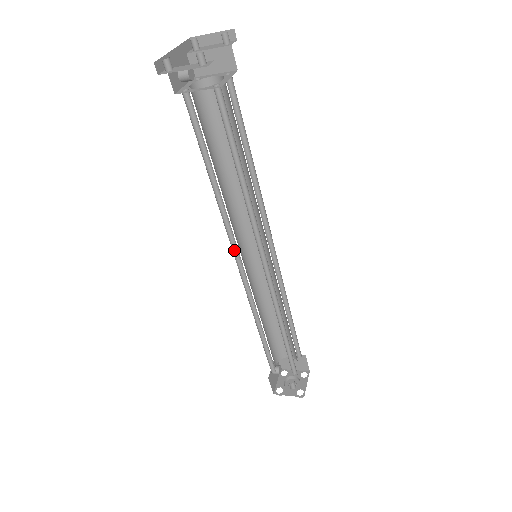
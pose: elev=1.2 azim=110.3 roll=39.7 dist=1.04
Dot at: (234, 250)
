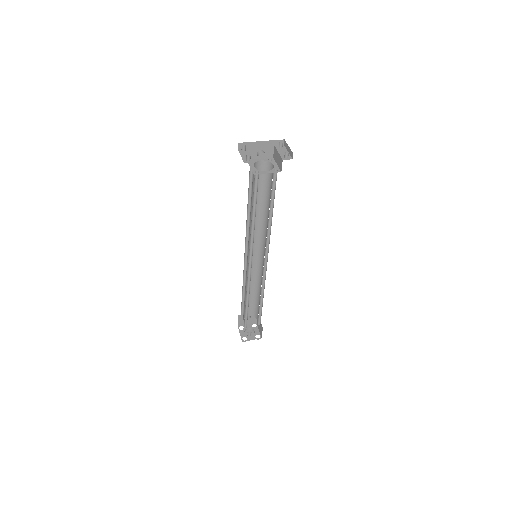
Dot at: occluded
